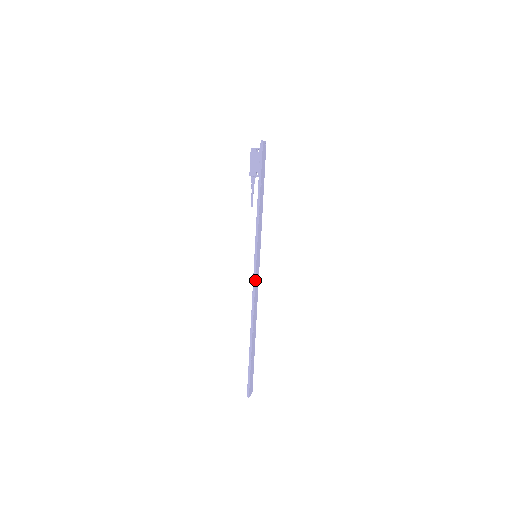
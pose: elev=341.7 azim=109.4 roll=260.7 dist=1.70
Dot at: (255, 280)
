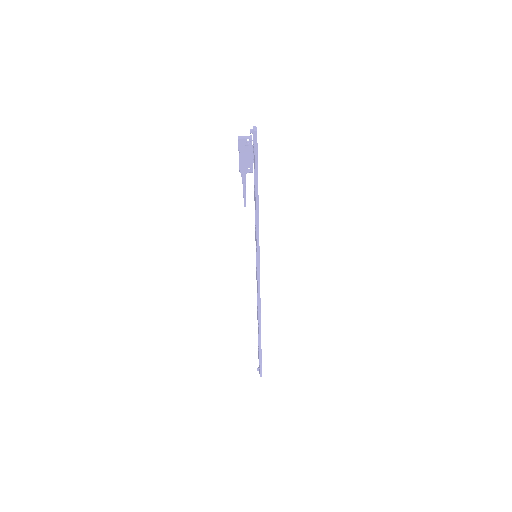
Dot at: occluded
